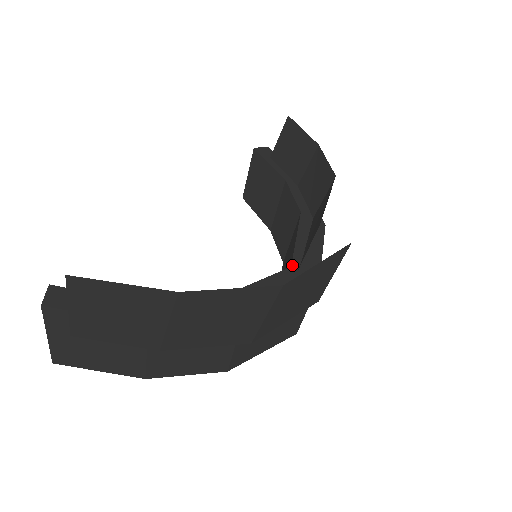
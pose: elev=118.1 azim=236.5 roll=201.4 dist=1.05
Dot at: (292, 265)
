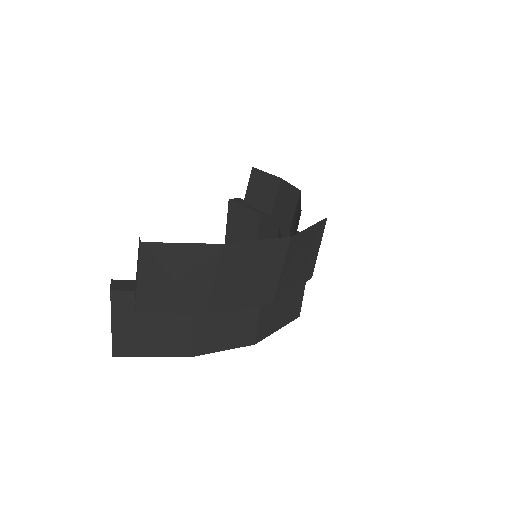
Dot at: occluded
